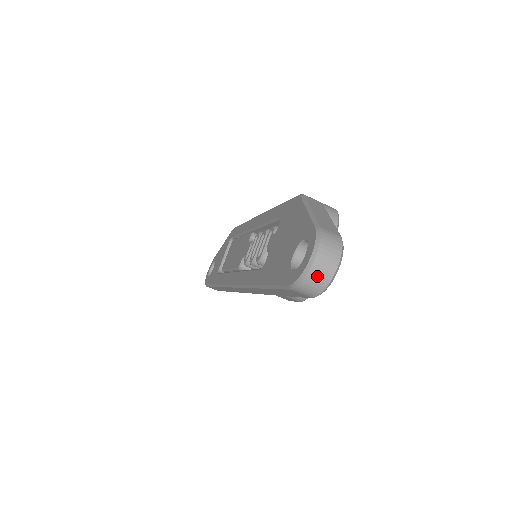
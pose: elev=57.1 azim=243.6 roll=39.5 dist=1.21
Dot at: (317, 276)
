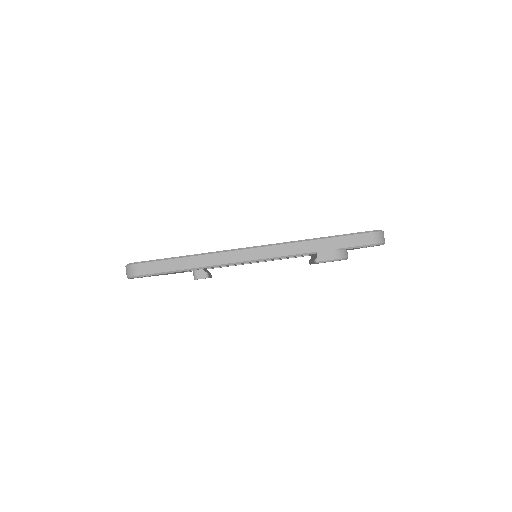
Dot at: (383, 236)
